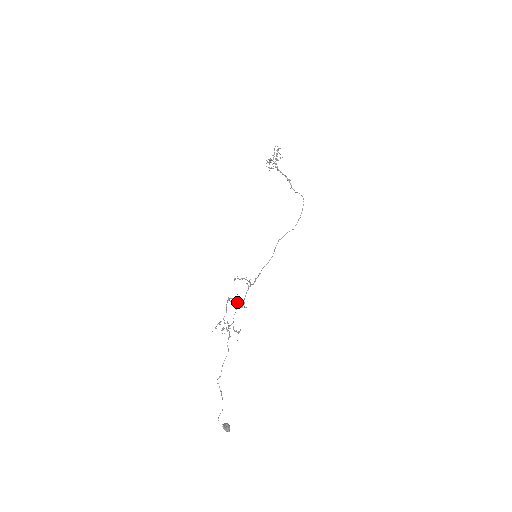
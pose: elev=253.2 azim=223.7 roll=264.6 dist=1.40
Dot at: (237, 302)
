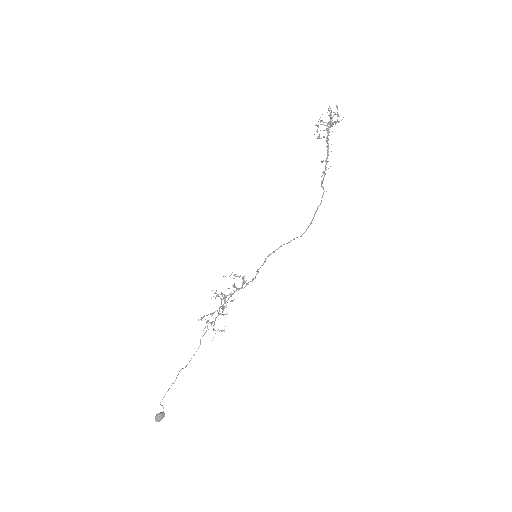
Dot at: (225, 301)
